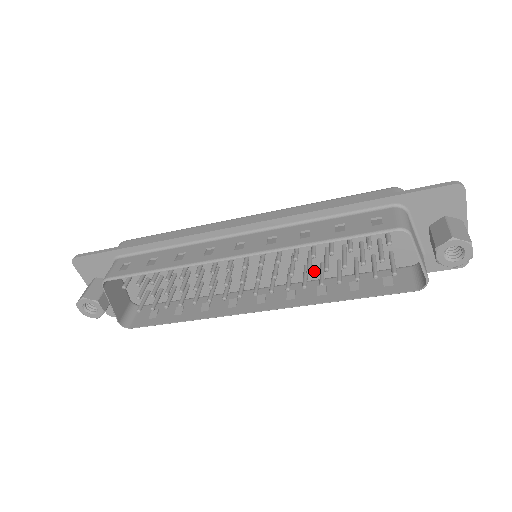
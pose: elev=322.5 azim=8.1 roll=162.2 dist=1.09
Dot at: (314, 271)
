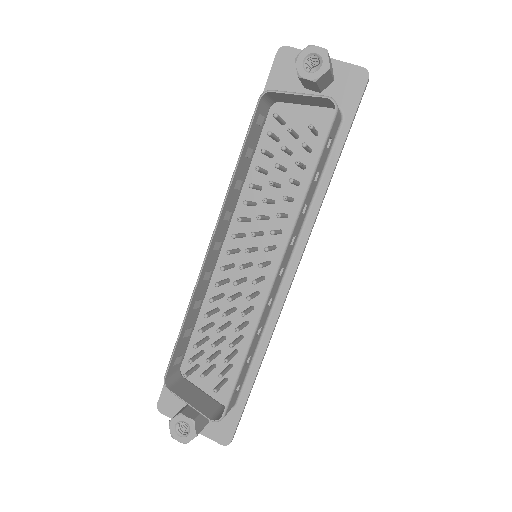
Dot at: (295, 213)
